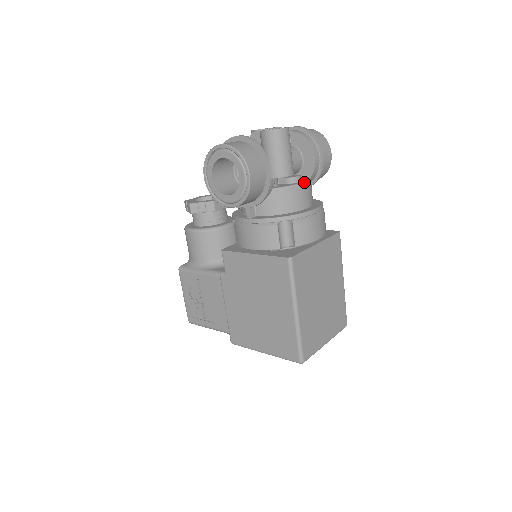
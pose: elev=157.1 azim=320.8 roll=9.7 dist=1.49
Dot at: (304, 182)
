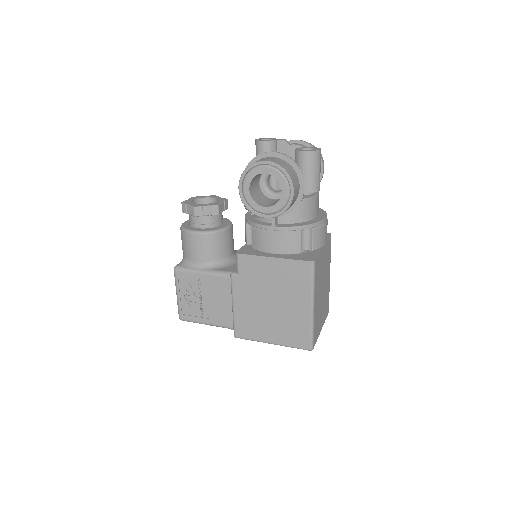
Dot at: (317, 194)
